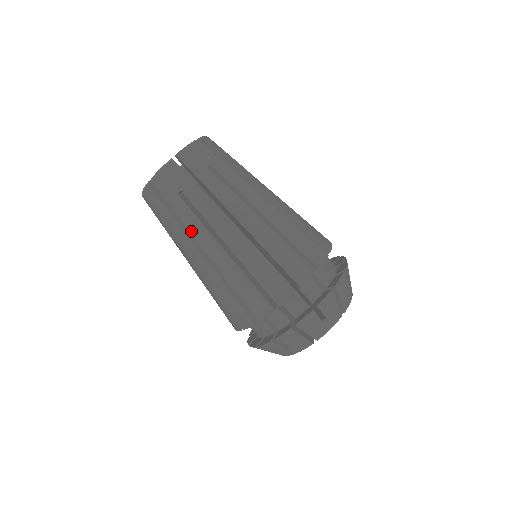
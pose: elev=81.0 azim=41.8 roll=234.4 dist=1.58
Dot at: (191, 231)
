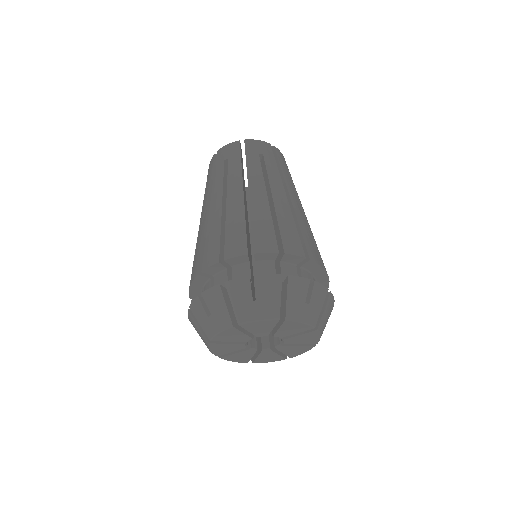
Dot at: (213, 188)
